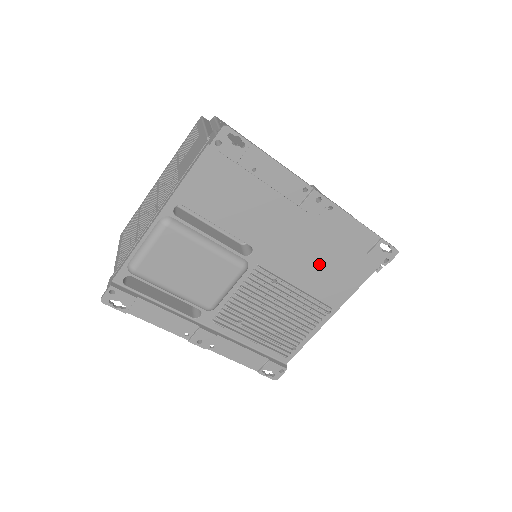
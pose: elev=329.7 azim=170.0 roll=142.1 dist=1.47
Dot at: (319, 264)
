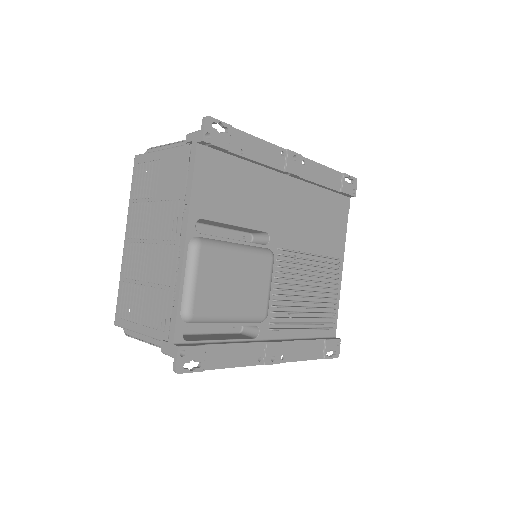
Dot at: (316, 222)
